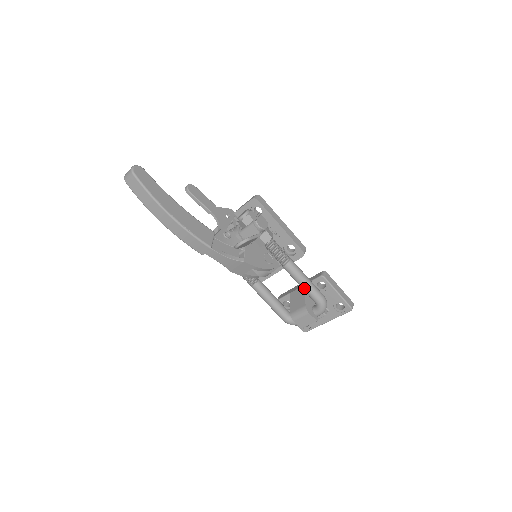
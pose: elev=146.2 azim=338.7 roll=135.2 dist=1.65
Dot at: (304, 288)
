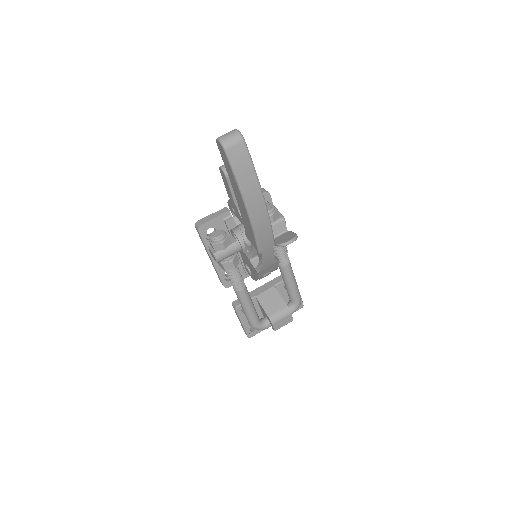
Dot at: (293, 288)
